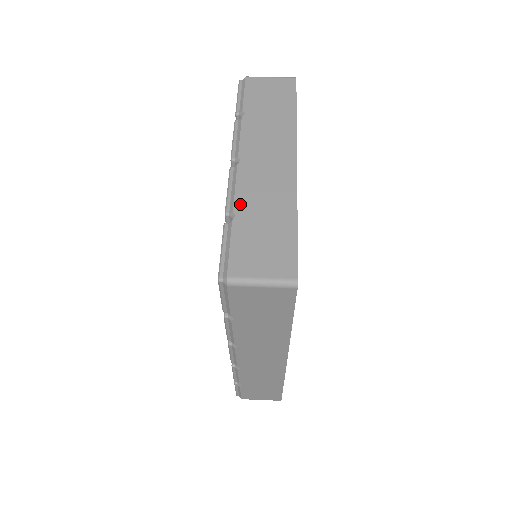
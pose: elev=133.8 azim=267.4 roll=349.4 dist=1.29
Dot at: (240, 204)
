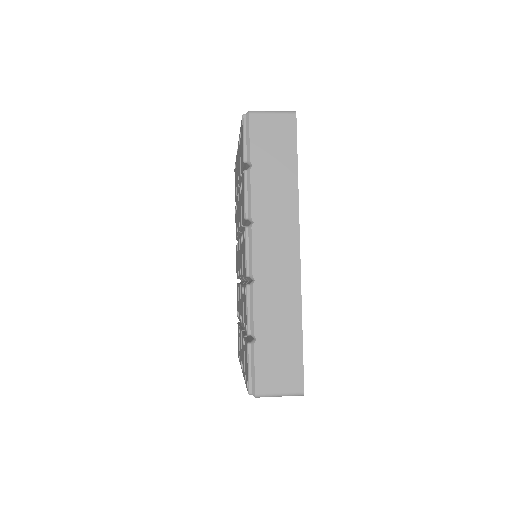
Dot at: occluded
